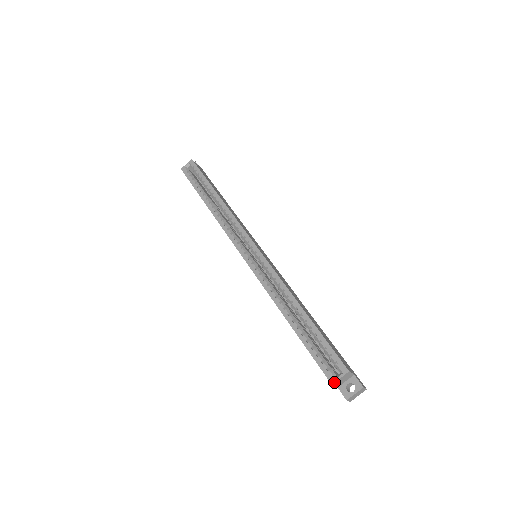
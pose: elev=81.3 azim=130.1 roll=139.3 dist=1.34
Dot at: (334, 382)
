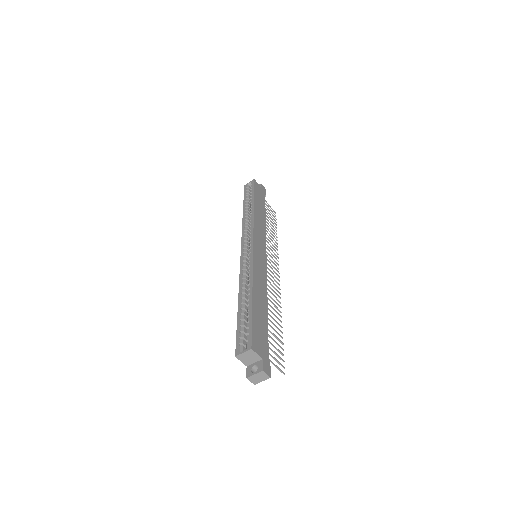
Dot at: (237, 355)
